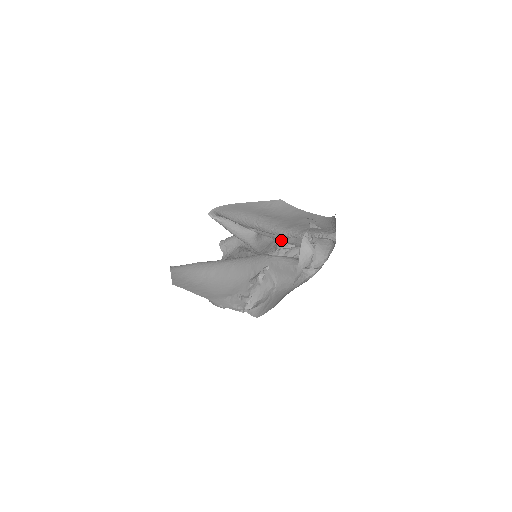
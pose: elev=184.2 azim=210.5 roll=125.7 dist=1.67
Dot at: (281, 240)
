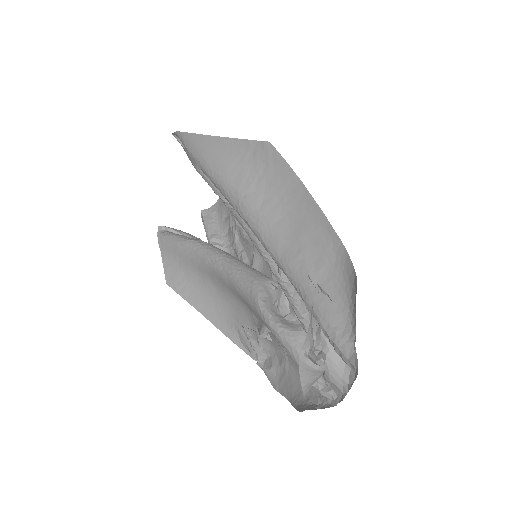
Dot at: (279, 273)
